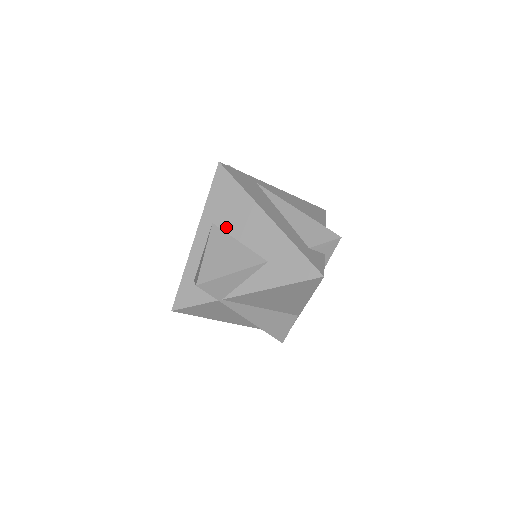
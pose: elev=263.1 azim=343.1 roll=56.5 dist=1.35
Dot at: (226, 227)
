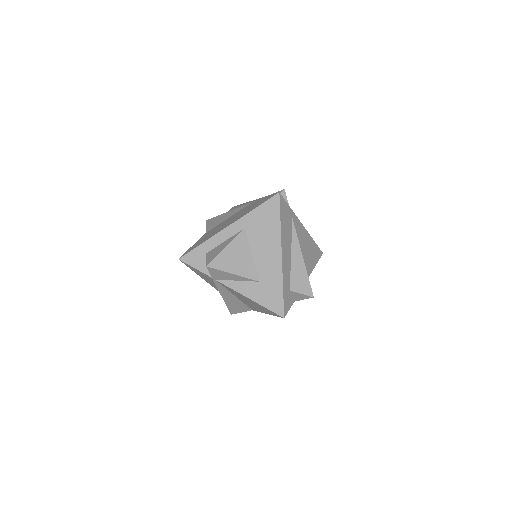
Dot at: (251, 238)
